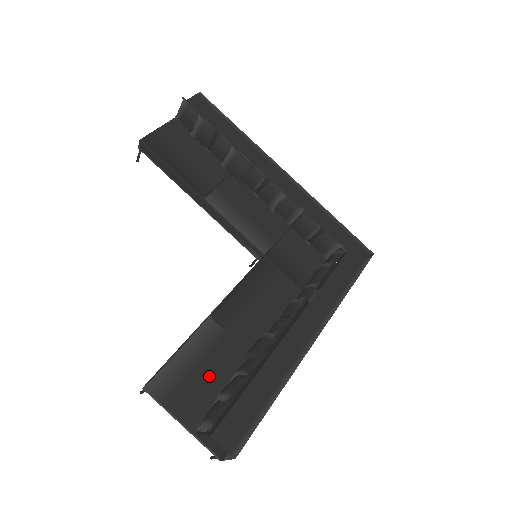
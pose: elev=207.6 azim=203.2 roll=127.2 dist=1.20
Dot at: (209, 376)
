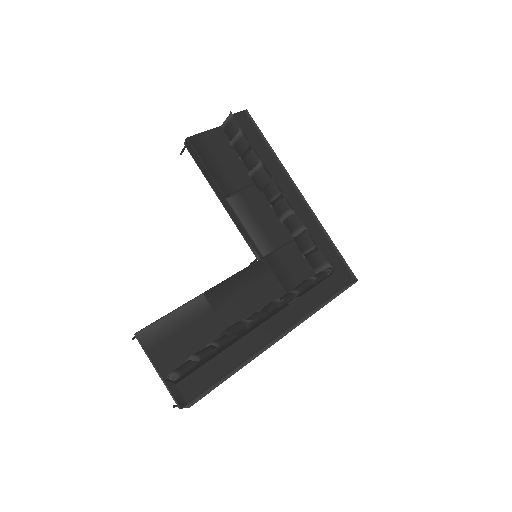
Dot at: (189, 340)
